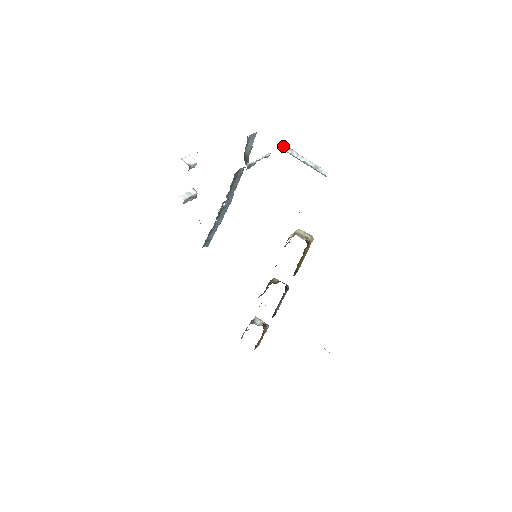
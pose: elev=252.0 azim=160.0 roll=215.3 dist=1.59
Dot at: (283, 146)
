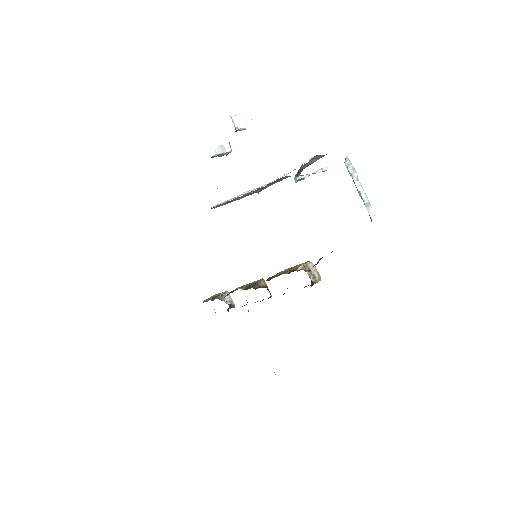
Dot at: (348, 160)
